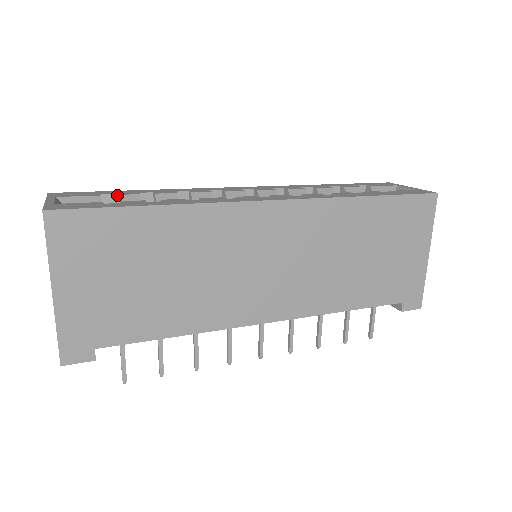
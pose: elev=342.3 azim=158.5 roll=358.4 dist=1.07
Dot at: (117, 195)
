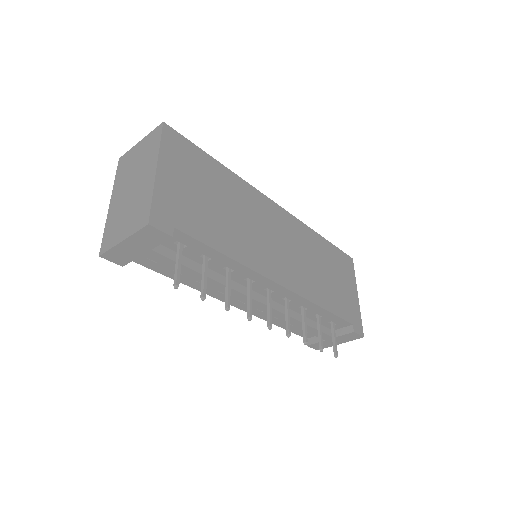
Dot at: occluded
